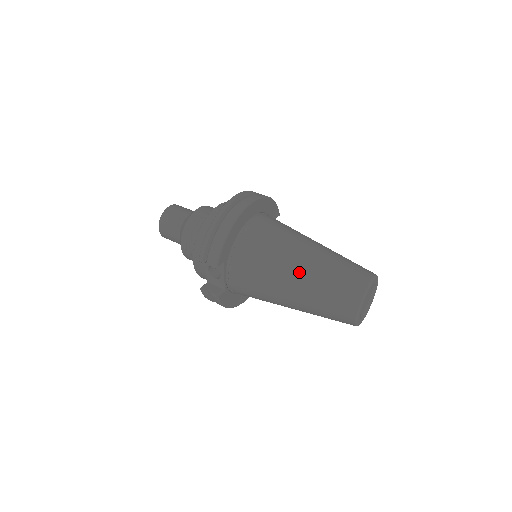
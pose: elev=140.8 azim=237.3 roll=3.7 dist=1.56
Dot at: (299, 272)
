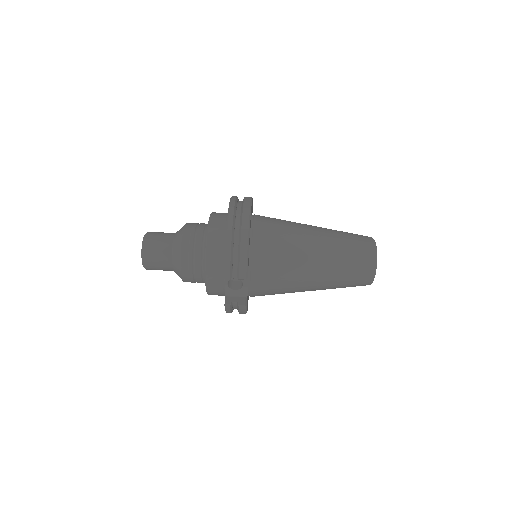
Dot at: (318, 256)
